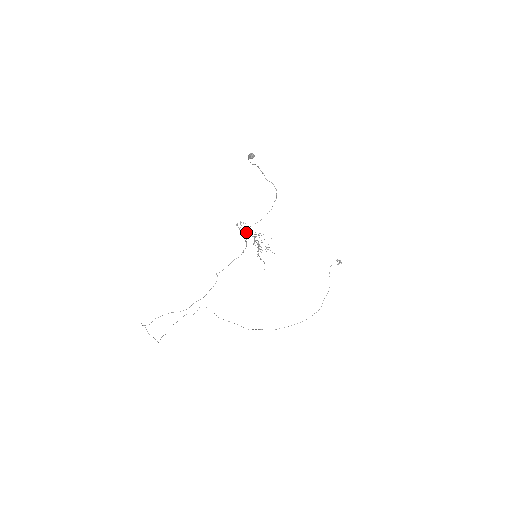
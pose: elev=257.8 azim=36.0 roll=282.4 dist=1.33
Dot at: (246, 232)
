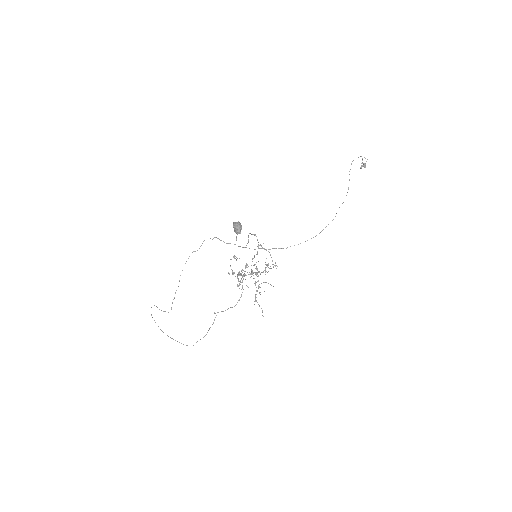
Dot at: occluded
